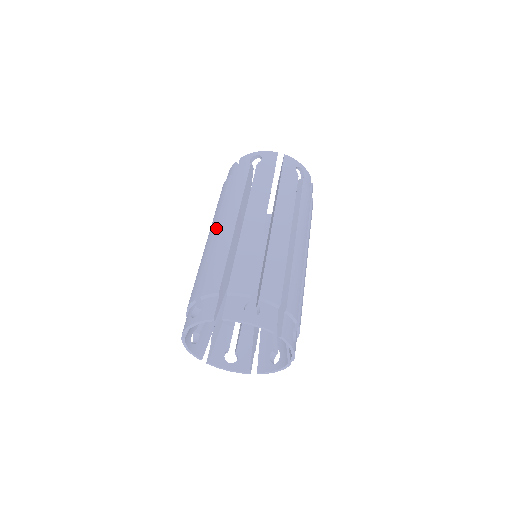
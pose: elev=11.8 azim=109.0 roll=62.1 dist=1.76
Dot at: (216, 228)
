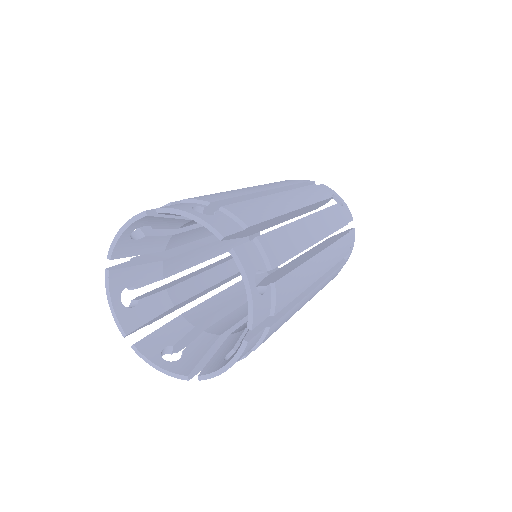
Dot at: occluded
